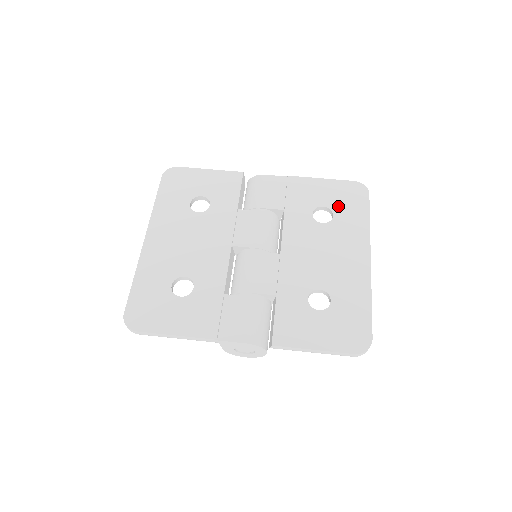
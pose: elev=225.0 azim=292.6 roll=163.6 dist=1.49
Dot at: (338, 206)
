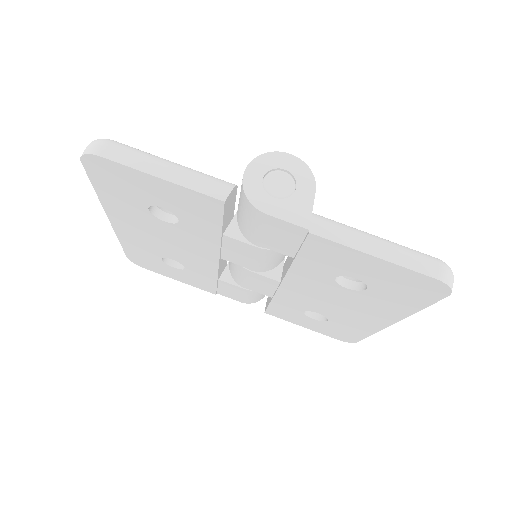
Dot at: (381, 287)
